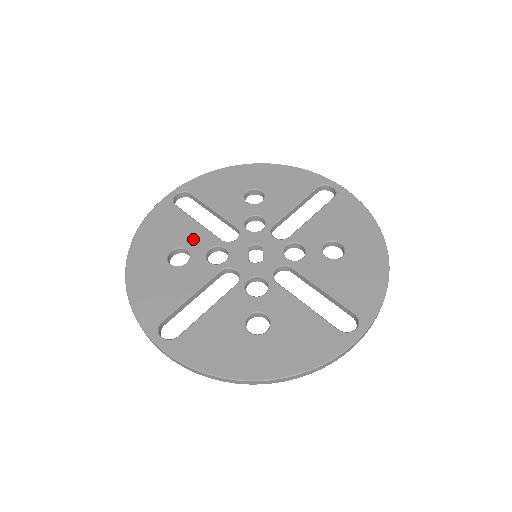
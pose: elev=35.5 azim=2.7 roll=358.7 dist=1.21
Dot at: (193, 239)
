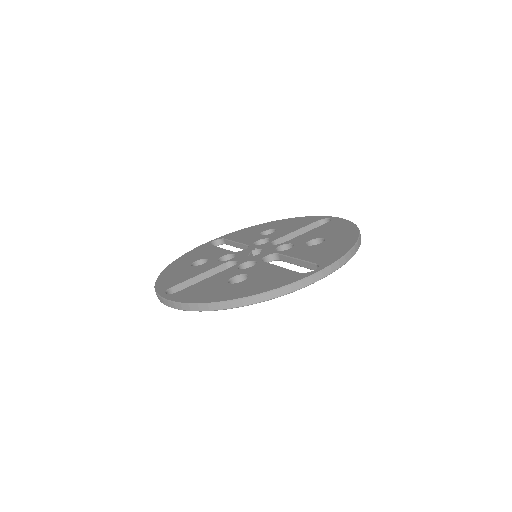
Dot at: (214, 254)
